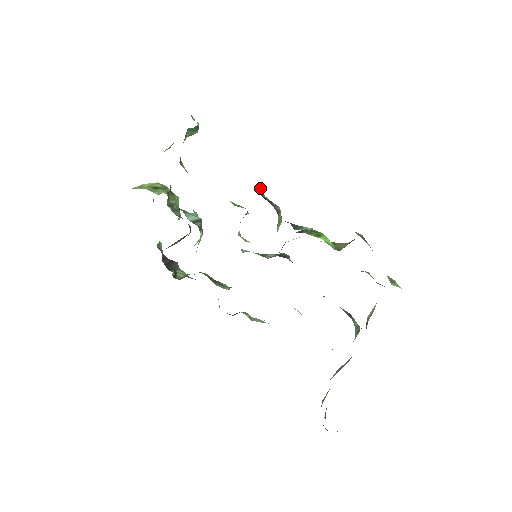
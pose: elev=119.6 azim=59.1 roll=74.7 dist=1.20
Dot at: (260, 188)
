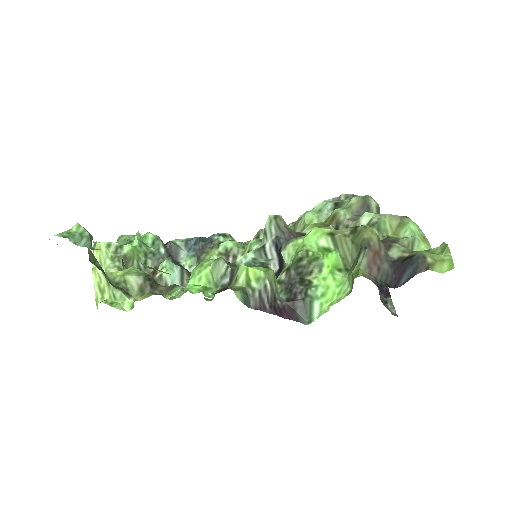
Dot at: (240, 295)
